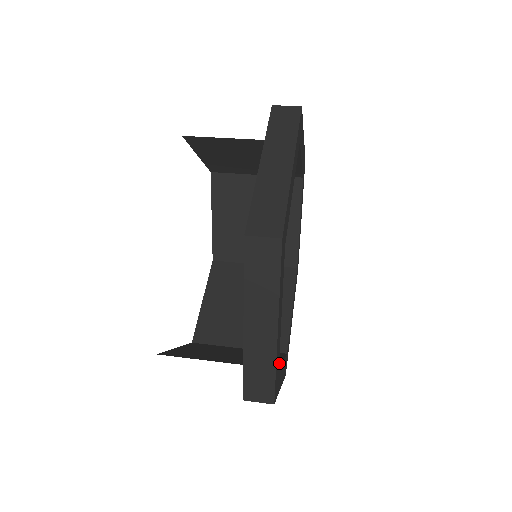
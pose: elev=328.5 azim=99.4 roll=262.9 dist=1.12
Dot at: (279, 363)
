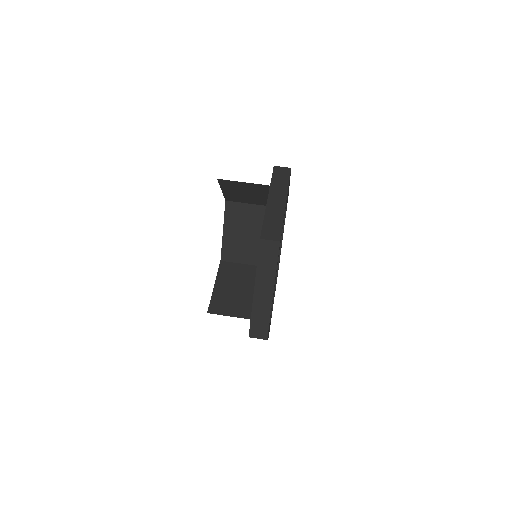
Dot at: (272, 305)
